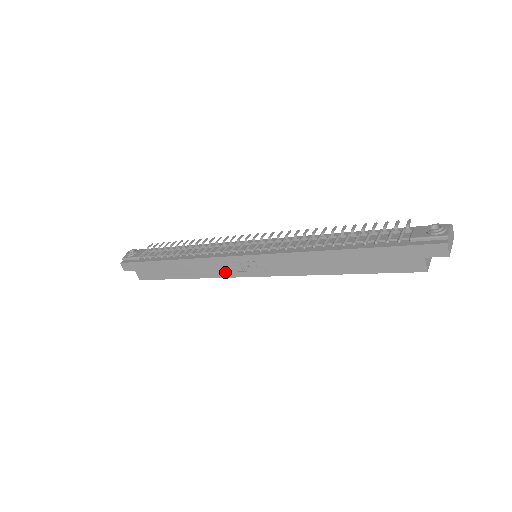
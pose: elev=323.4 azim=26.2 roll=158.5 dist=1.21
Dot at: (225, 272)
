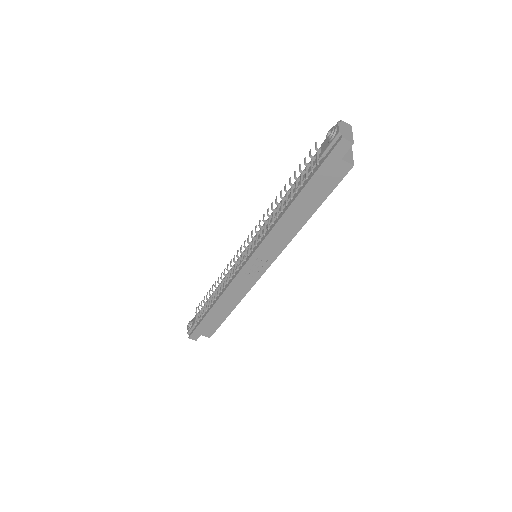
Dot at: (248, 284)
